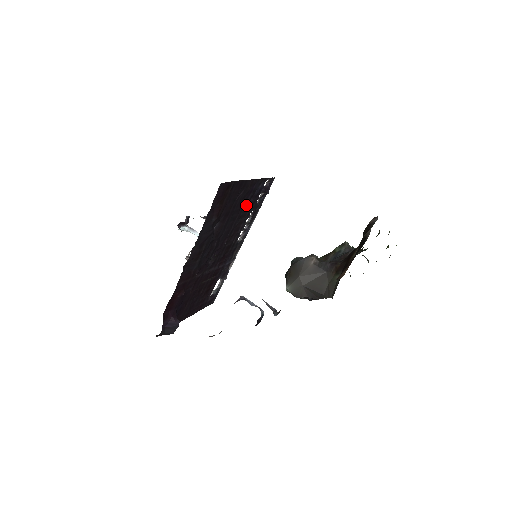
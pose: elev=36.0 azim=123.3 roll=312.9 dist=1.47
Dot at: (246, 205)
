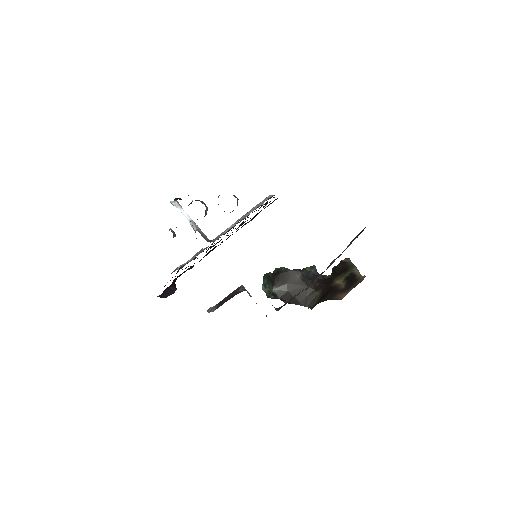
Dot at: occluded
